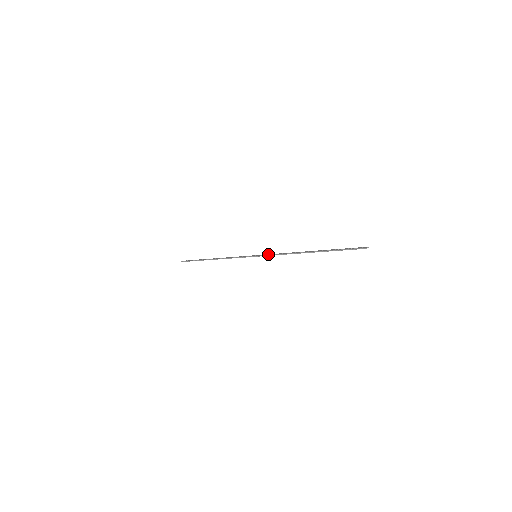
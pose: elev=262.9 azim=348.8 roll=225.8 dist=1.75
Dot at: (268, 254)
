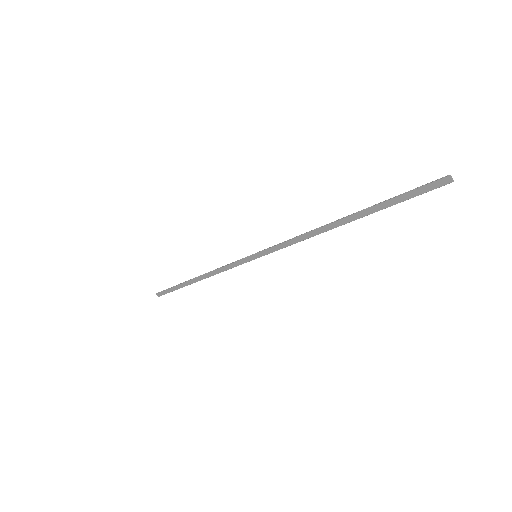
Dot at: (275, 248)
